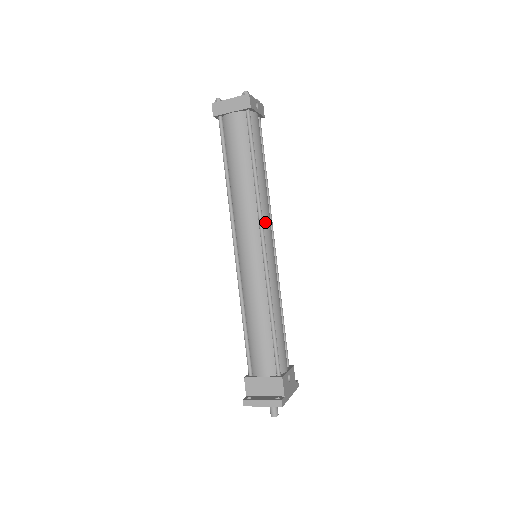
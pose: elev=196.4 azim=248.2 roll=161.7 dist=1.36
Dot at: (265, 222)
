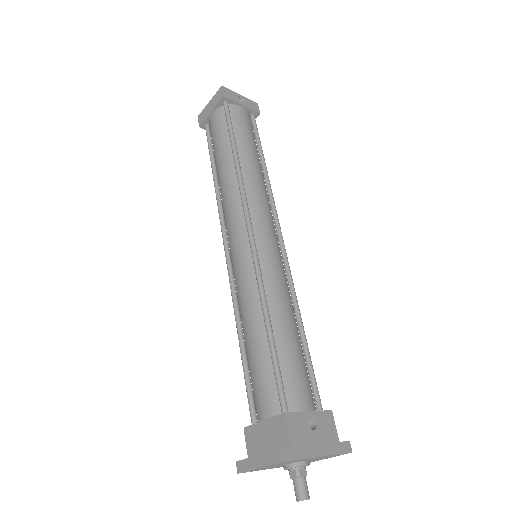
Dot at: (254, 207)
